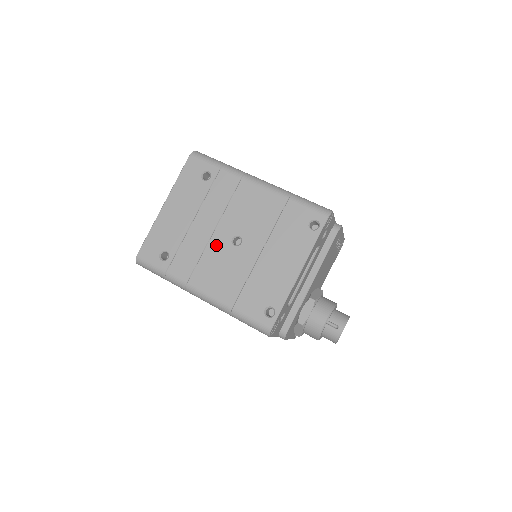
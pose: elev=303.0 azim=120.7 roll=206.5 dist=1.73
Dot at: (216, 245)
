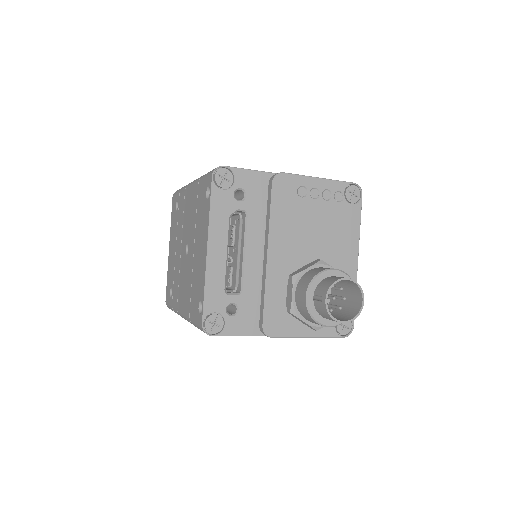
Dot at: (182, 263)
